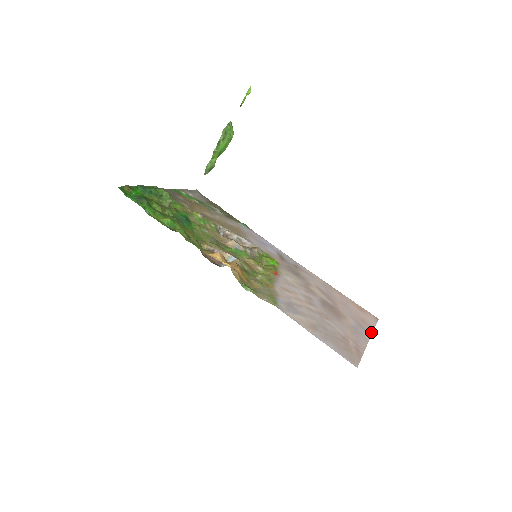
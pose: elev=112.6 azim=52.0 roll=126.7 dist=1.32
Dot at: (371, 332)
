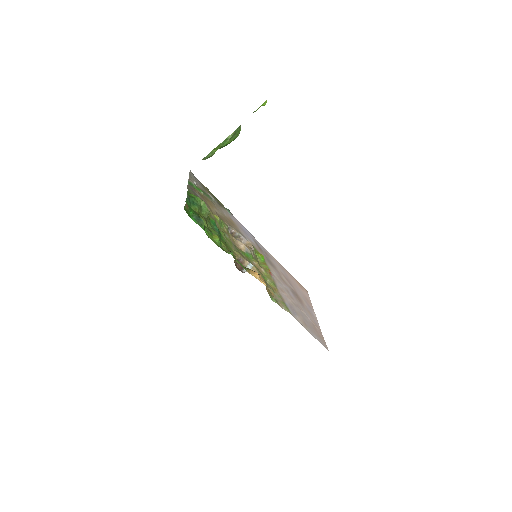
Dot at: (313, 309)
